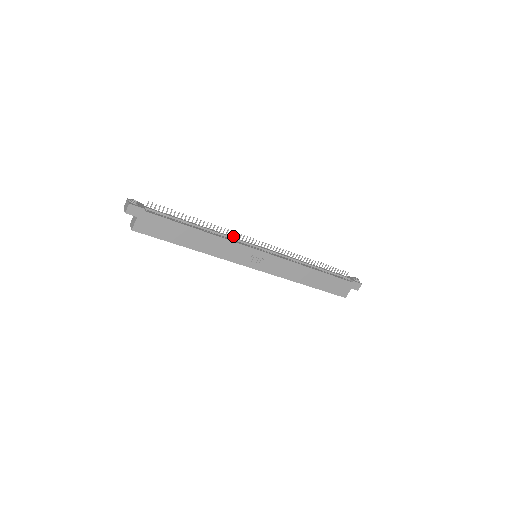
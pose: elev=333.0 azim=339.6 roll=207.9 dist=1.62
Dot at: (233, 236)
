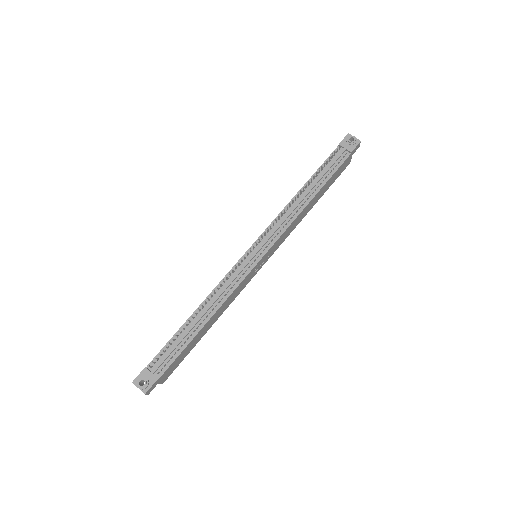
Dot at: (227, 278)
